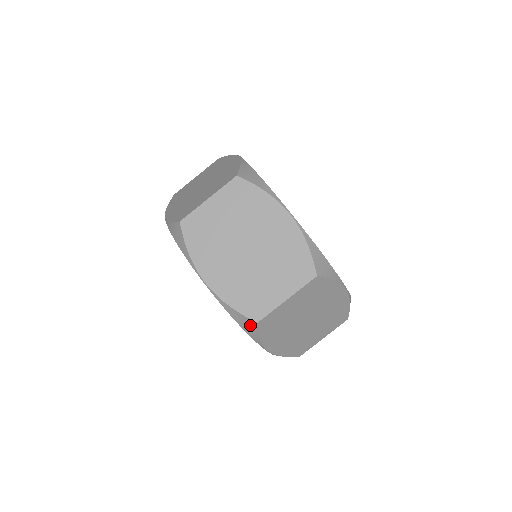
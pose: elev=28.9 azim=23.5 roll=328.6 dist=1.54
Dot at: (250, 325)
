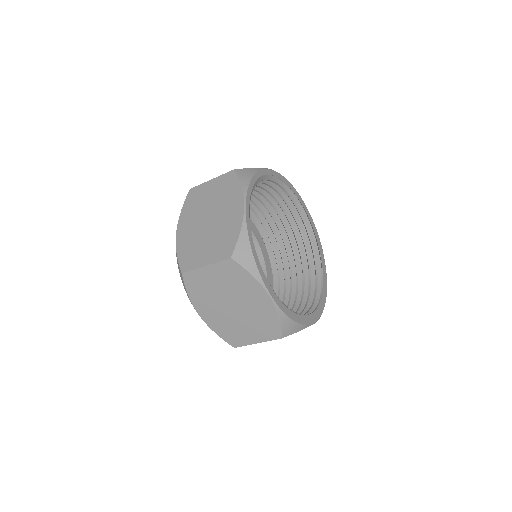
Dot at: occluded
